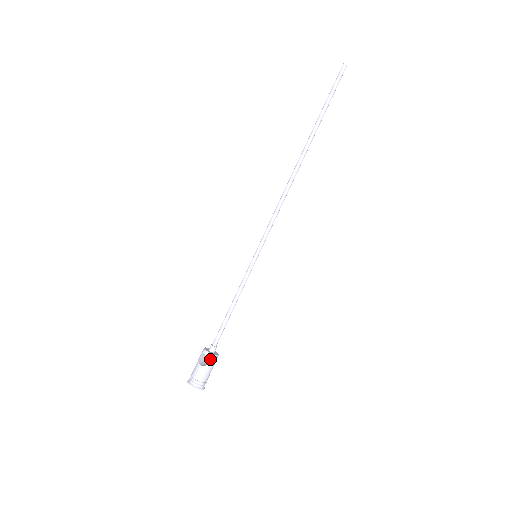
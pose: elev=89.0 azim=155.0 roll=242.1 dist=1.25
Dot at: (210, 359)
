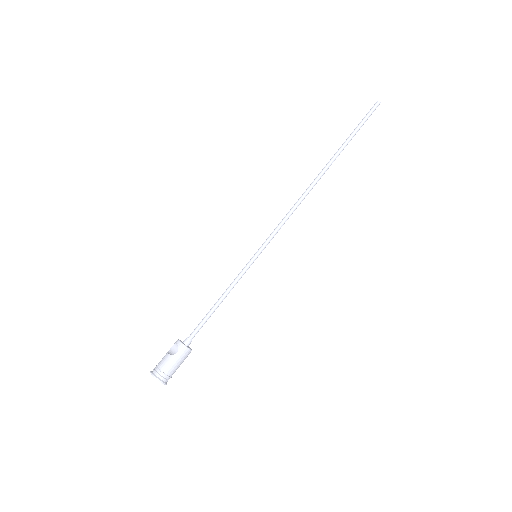
Dot at: (179, 349)
